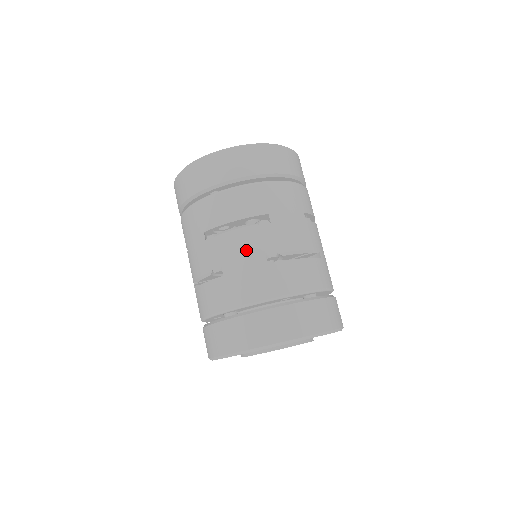
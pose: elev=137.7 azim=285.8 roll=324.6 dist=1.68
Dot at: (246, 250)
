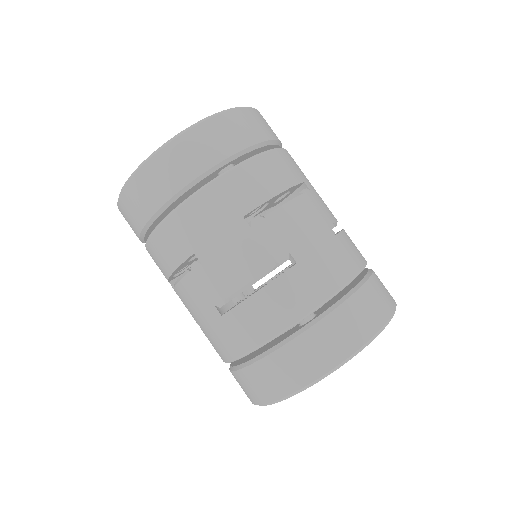
Dot at: (310, 224)
